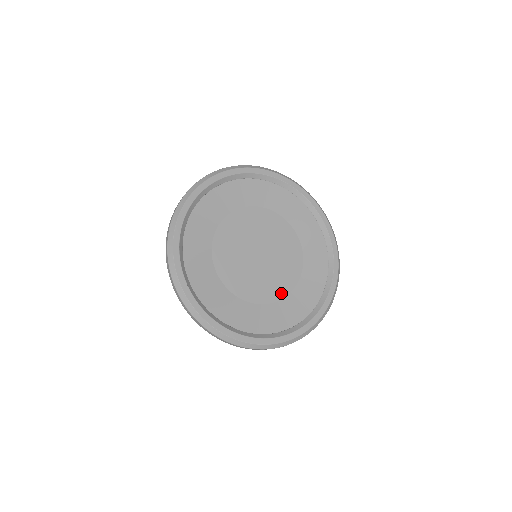
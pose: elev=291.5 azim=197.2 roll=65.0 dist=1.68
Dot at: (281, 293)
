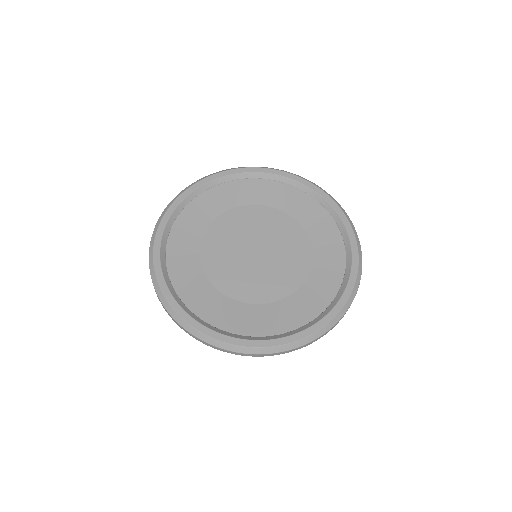
Dot at: (258, 298)
